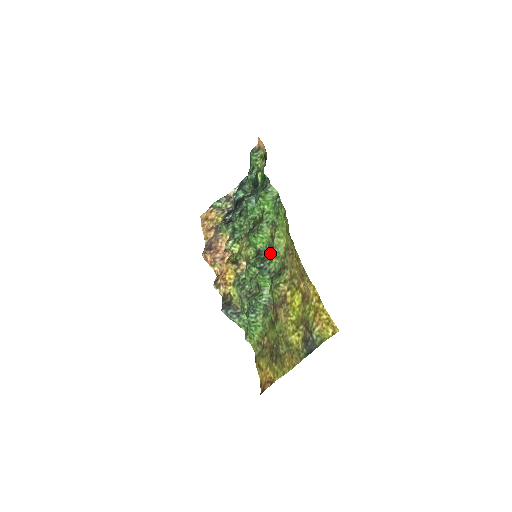
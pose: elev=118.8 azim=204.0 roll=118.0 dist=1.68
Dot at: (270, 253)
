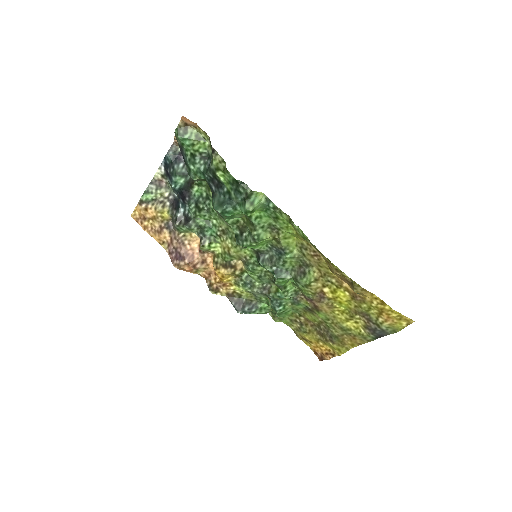
Dot at: (278, 254)
